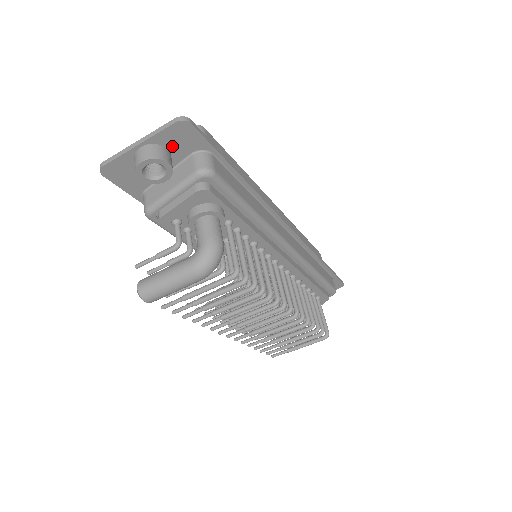
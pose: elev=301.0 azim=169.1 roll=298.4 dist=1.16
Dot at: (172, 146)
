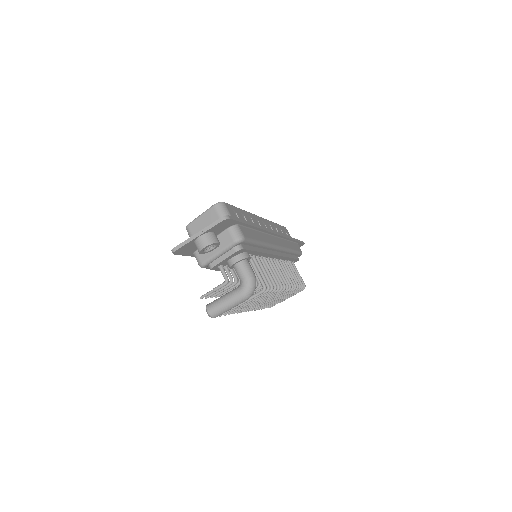
Dot at: (217, 230)
